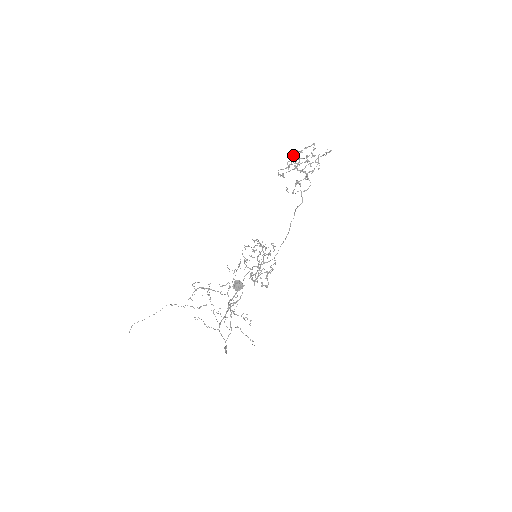
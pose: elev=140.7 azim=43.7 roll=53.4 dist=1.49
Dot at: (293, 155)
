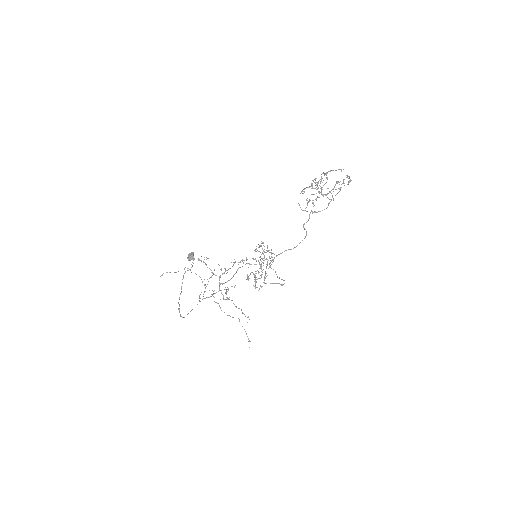
Dot at: (321, 176)
